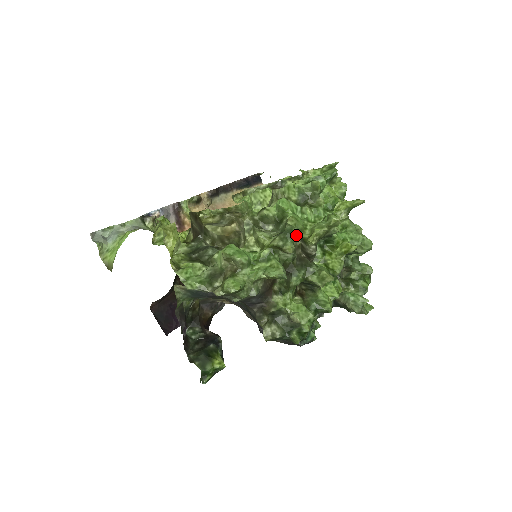
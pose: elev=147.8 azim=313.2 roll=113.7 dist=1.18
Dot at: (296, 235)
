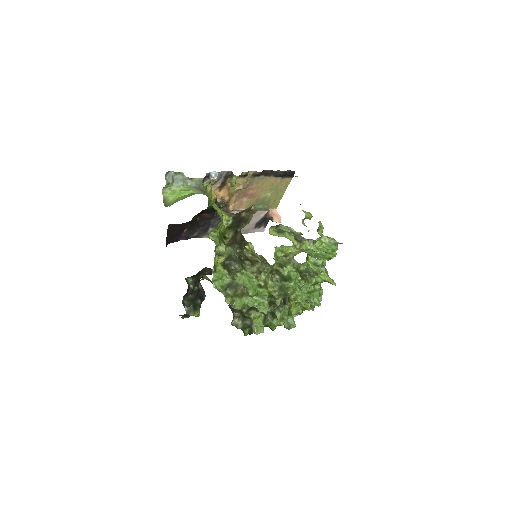
Dot at: occluded
